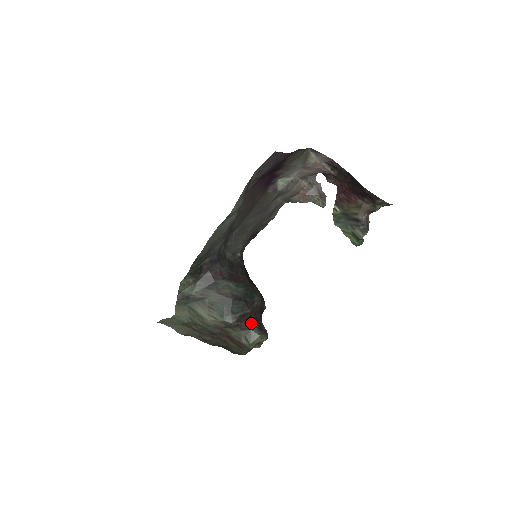
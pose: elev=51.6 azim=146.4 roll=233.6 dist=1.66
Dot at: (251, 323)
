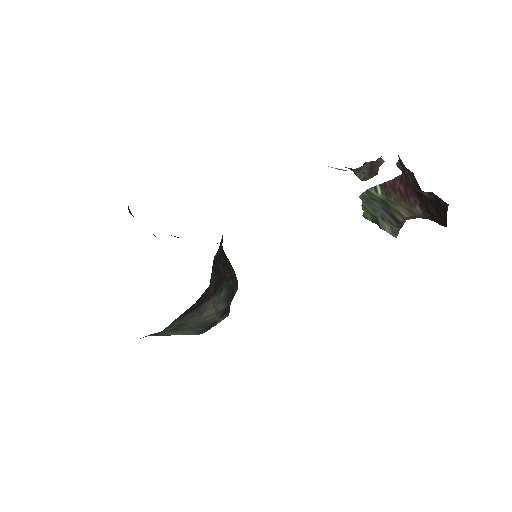
Dot at: occluded
